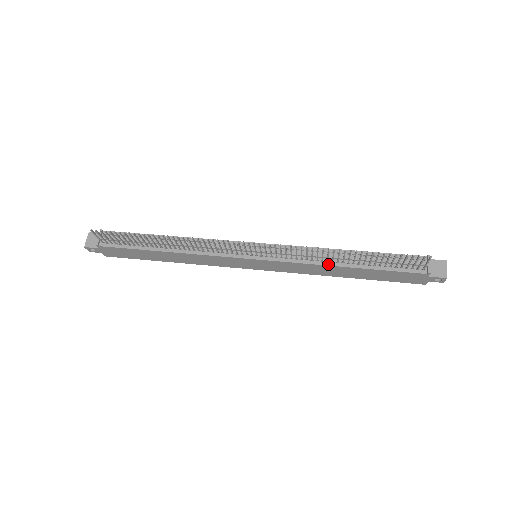
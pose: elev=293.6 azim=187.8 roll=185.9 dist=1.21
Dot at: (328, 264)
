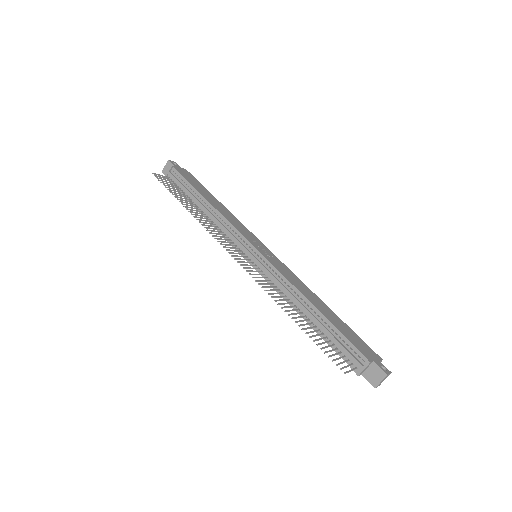
Dot at: (292, 305)
